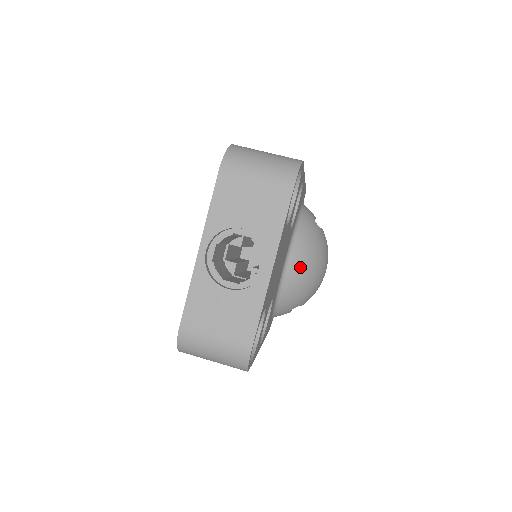
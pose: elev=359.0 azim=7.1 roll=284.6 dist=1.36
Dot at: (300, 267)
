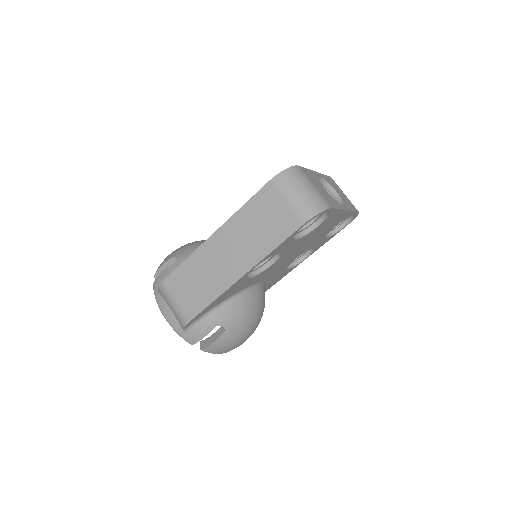
Dot at: (259, 300)
